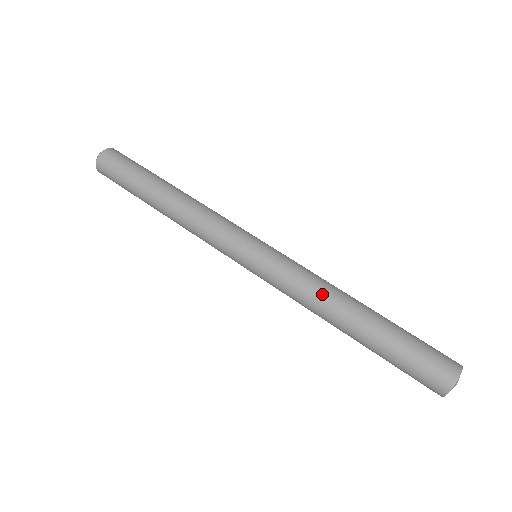
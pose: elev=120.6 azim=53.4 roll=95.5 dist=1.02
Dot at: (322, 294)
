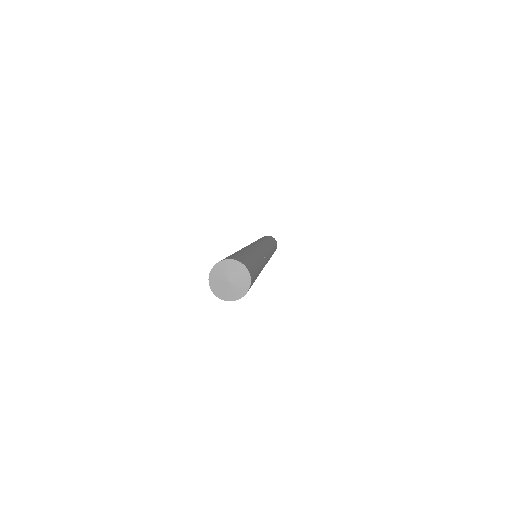
Dot at: (255, 248)
